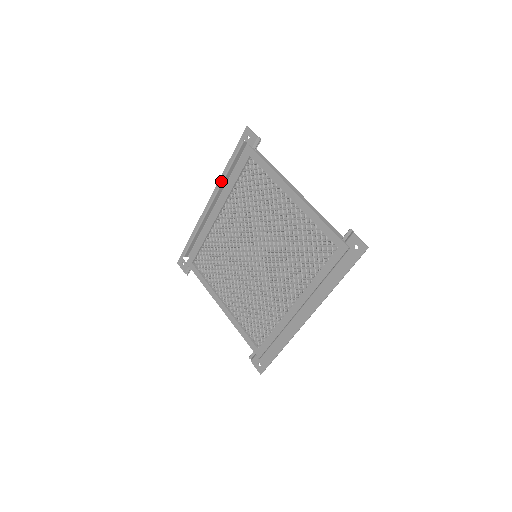
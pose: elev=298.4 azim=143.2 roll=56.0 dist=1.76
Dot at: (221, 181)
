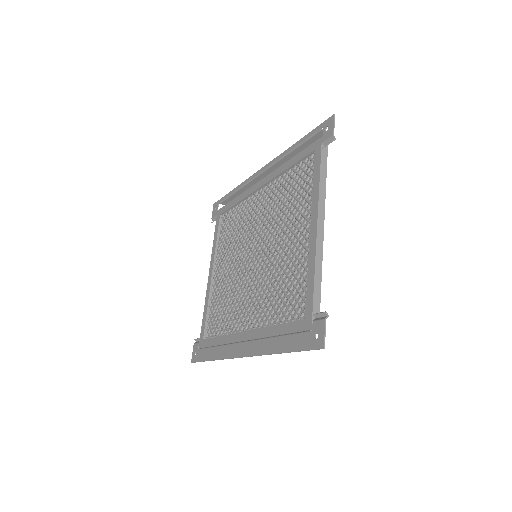
Dot at: (282, 156)
